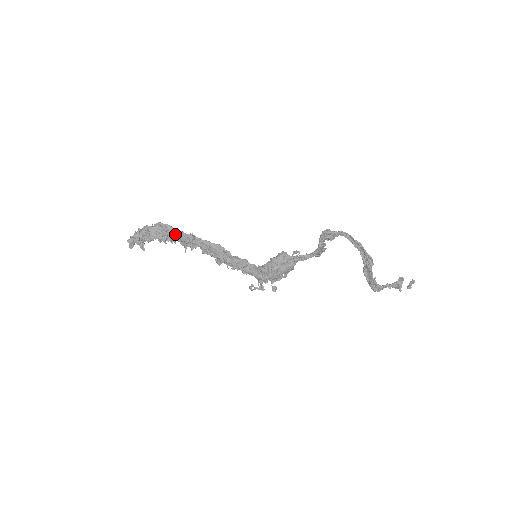
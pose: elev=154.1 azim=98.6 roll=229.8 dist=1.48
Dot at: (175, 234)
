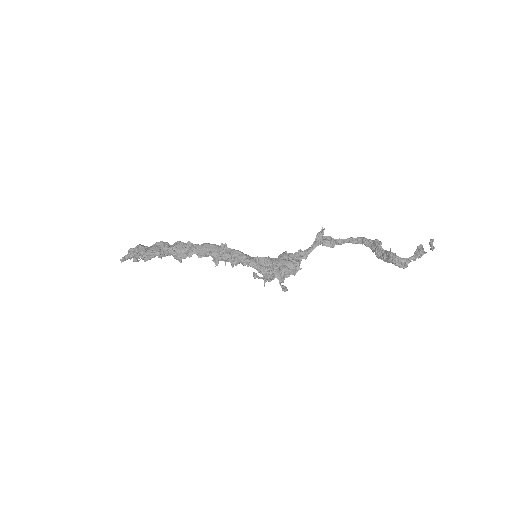
Dot at: (171, 246)
